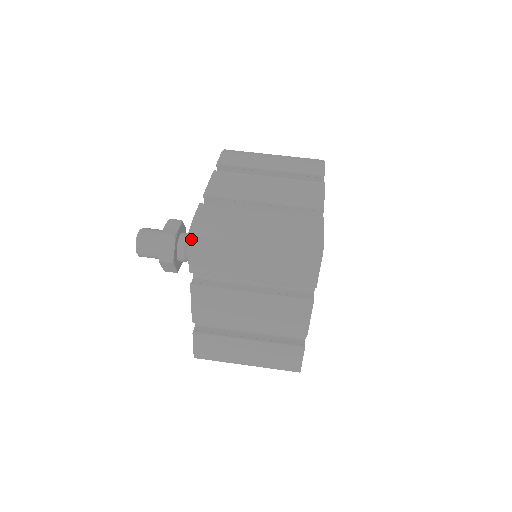
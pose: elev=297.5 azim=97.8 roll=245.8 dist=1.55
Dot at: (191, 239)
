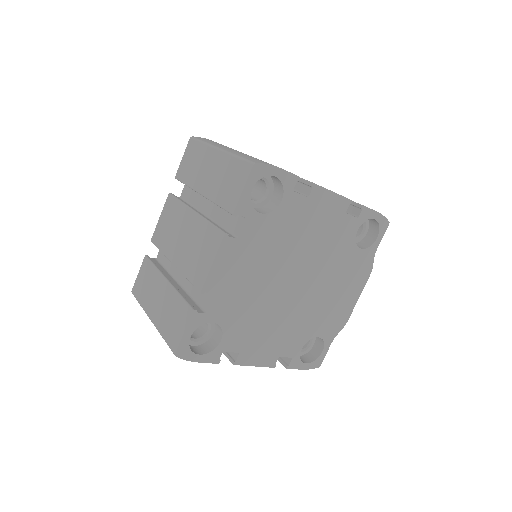
Dot at: (191, 140)
